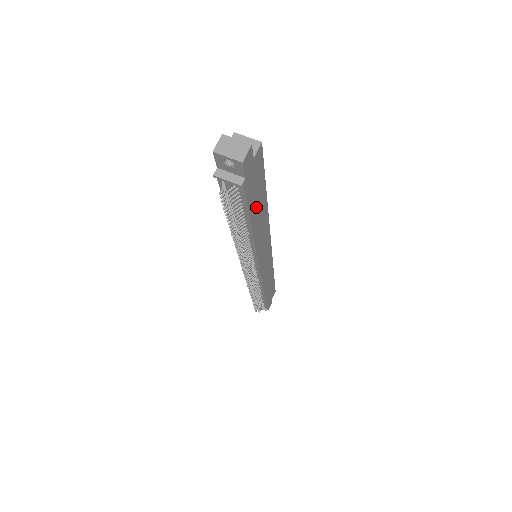
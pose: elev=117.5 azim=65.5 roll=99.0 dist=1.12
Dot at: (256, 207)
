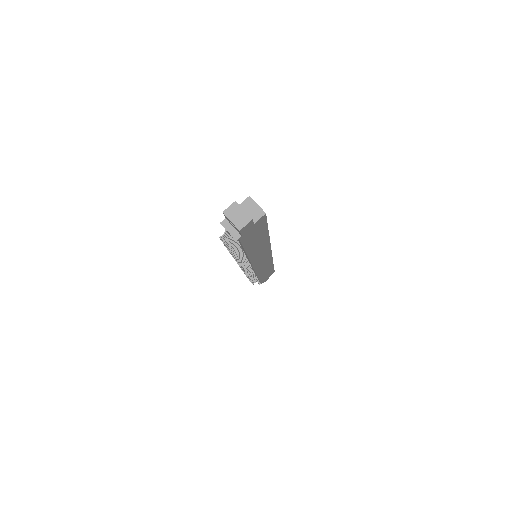
Dot at: (254, 242)
